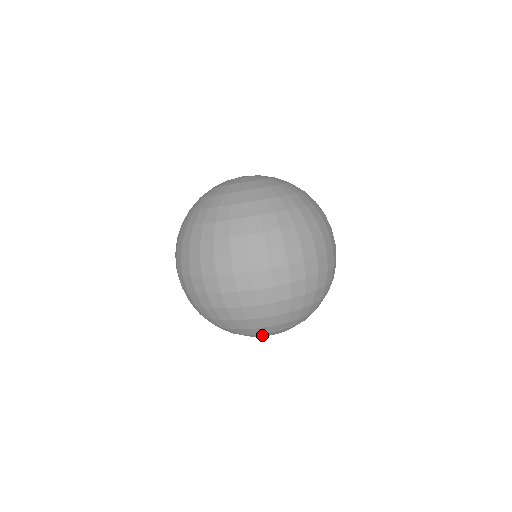
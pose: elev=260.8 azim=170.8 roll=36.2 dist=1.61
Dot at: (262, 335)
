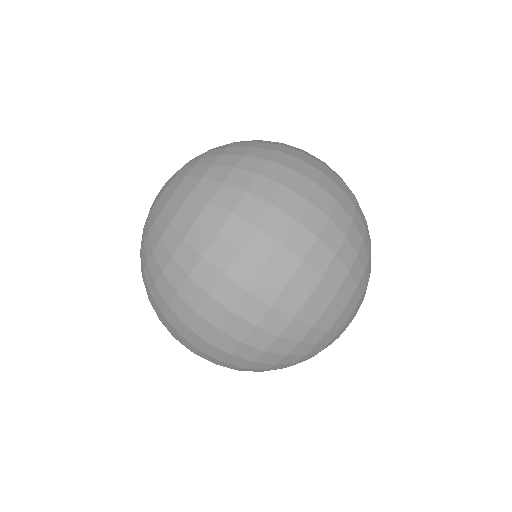
Dot at: (338, 335)
